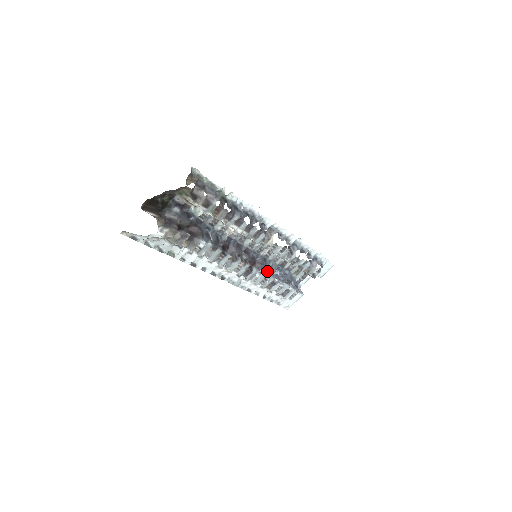
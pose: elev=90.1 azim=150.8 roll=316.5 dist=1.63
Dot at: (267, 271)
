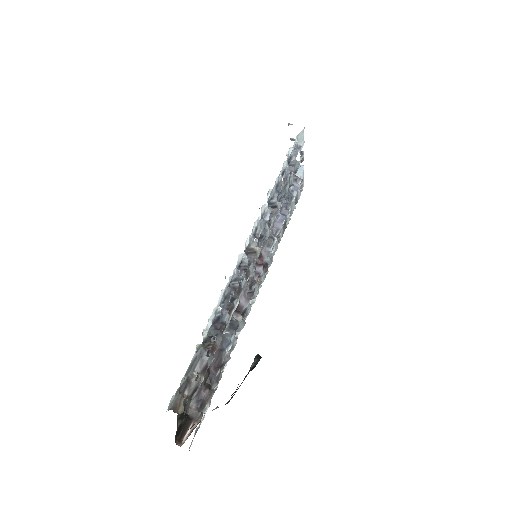
Dot at: (273, 237)
